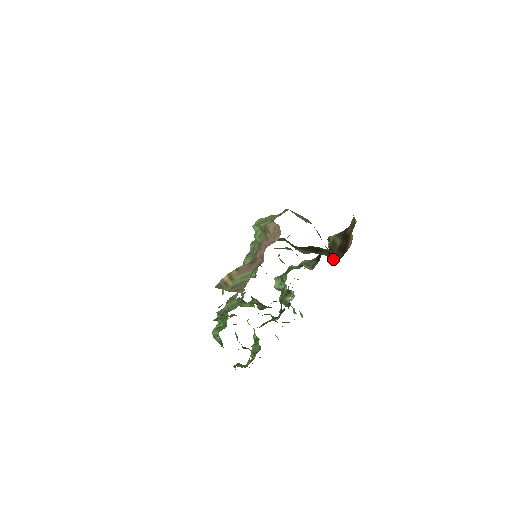
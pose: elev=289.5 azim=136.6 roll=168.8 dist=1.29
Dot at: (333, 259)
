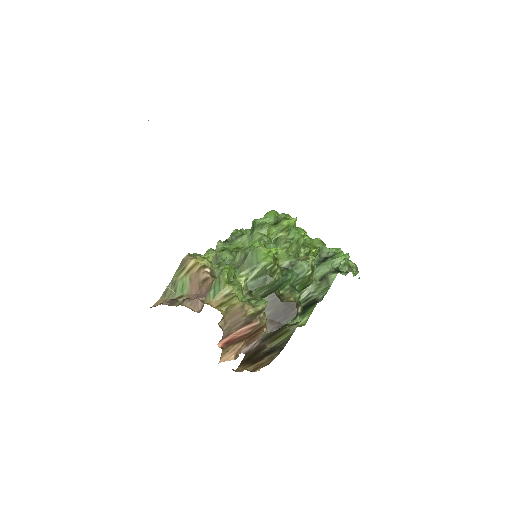
Dot at: (251, 346)
